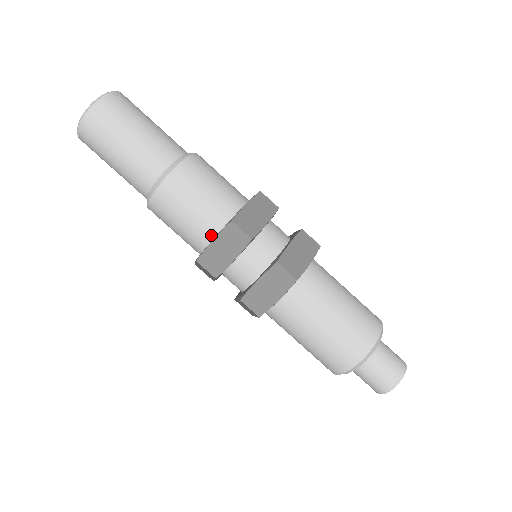
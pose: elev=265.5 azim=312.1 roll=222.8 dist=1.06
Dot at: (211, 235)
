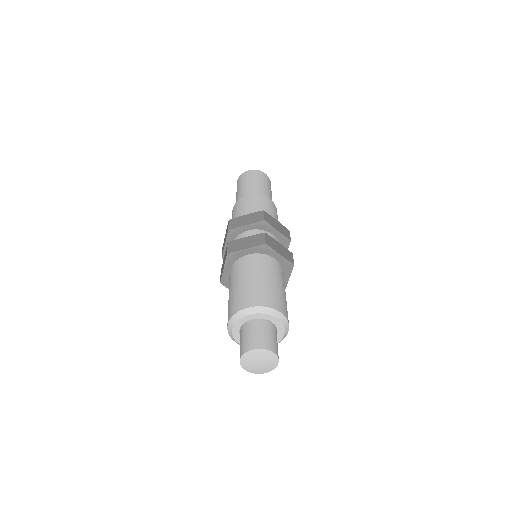
Dot at: occluded
